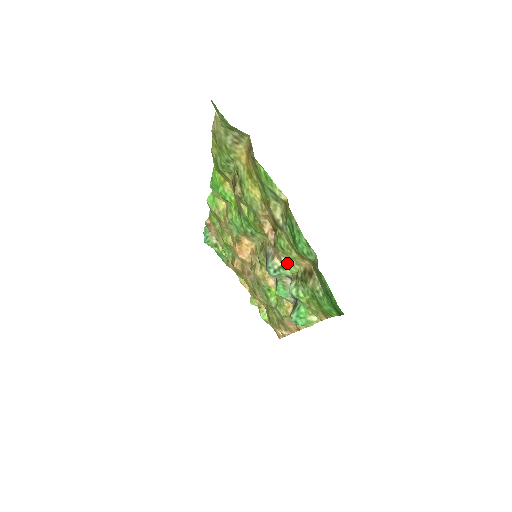
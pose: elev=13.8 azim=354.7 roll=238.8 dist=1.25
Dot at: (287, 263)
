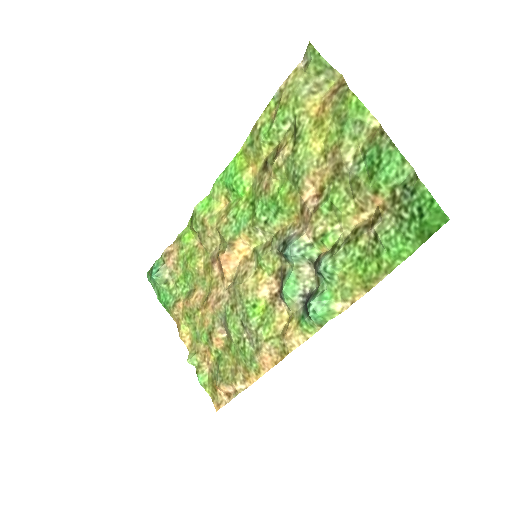
Dot at: (325, 232)
